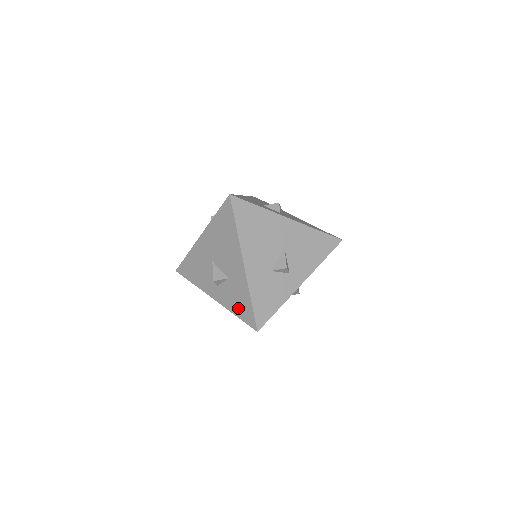
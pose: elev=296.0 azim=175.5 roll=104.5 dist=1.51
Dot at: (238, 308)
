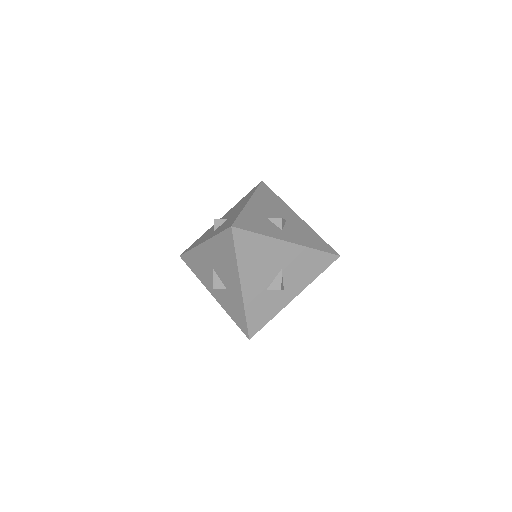
Dot at: (234, 315)
